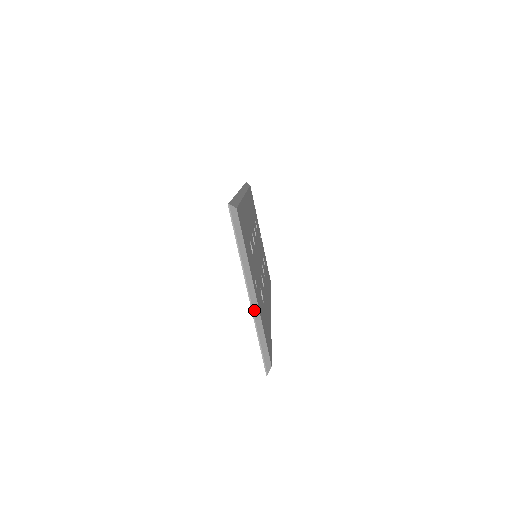
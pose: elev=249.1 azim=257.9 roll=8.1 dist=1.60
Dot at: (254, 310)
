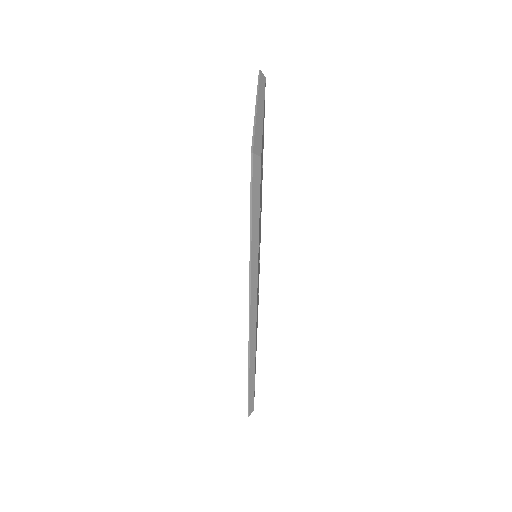
Dot at: (258, 114)
